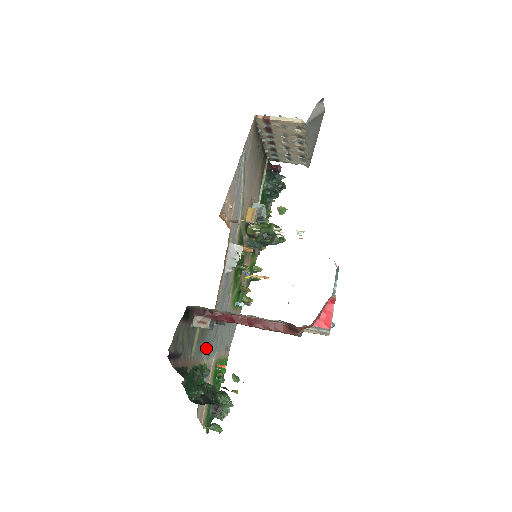
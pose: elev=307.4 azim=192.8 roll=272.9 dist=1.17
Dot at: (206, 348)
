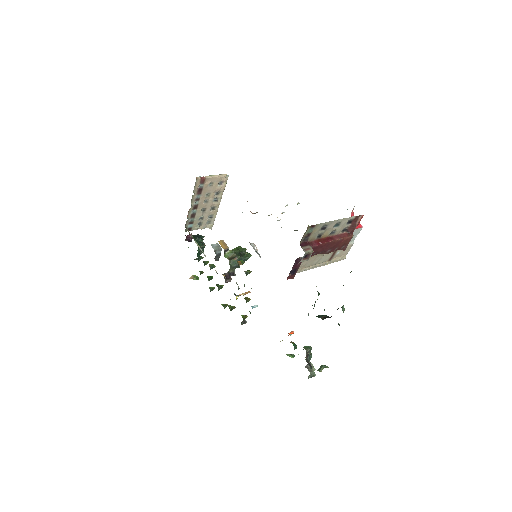
Dot at: occluded
